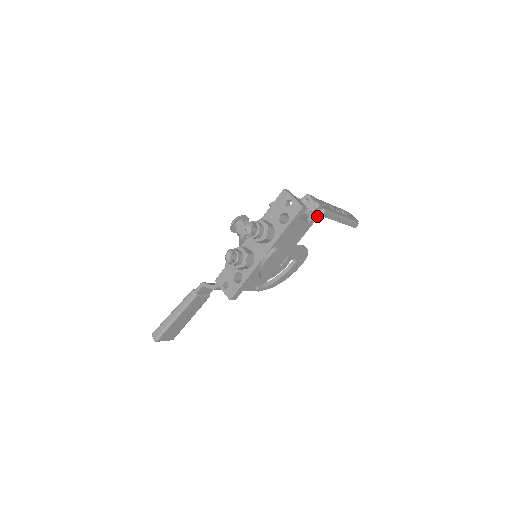
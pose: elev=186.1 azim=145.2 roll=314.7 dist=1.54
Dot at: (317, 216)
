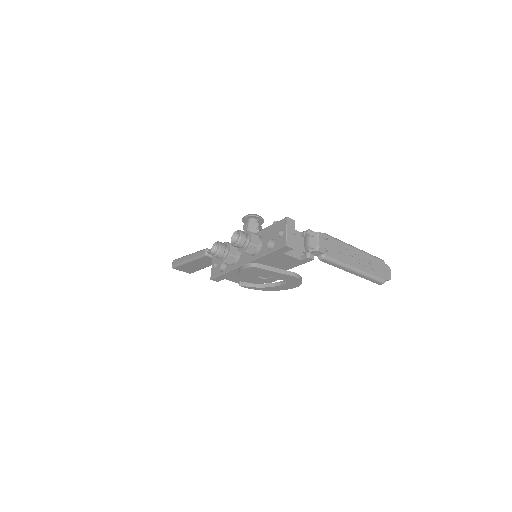
Dot at: (312, 258)
